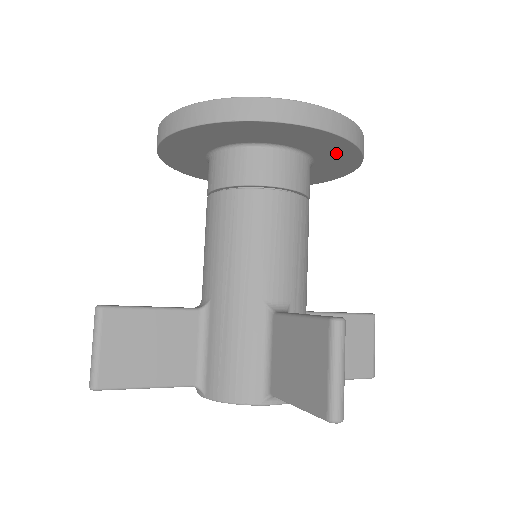
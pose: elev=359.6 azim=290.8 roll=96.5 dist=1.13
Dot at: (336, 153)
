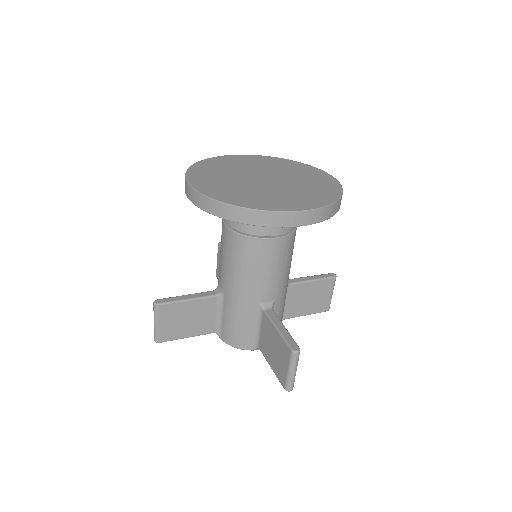
Dot at: occluded
